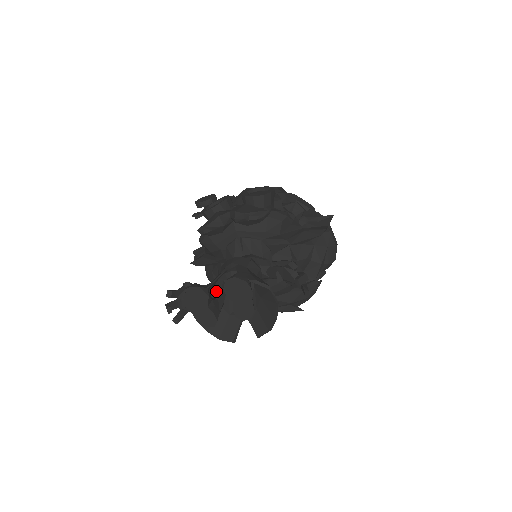
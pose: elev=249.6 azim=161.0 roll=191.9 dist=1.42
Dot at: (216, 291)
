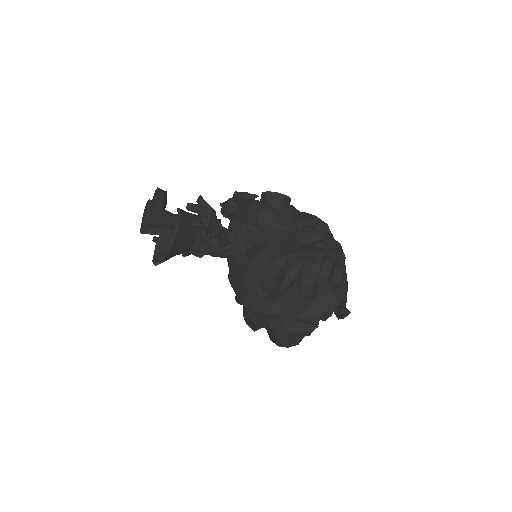
Dot at: occluded
